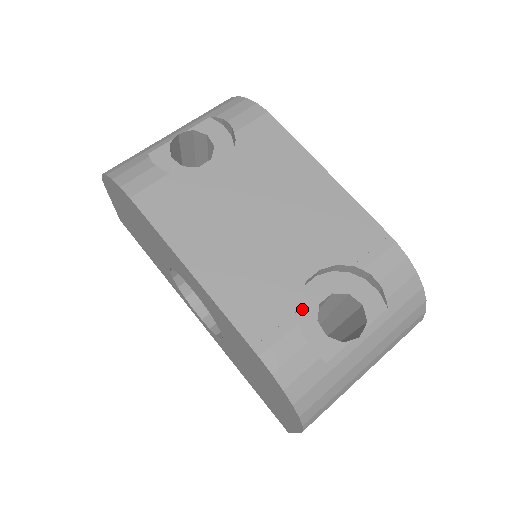
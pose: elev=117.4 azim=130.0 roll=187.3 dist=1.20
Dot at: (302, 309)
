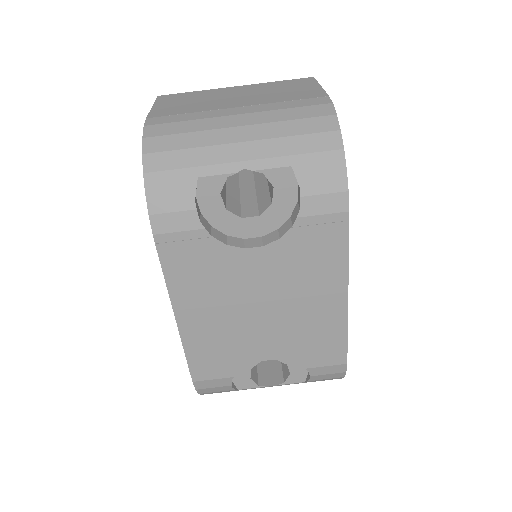
Dot at: occluded
